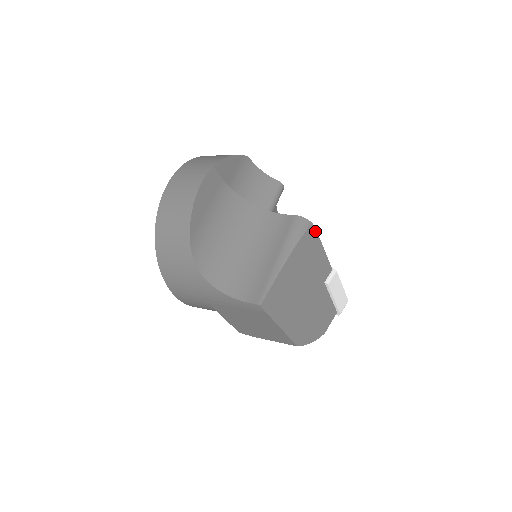
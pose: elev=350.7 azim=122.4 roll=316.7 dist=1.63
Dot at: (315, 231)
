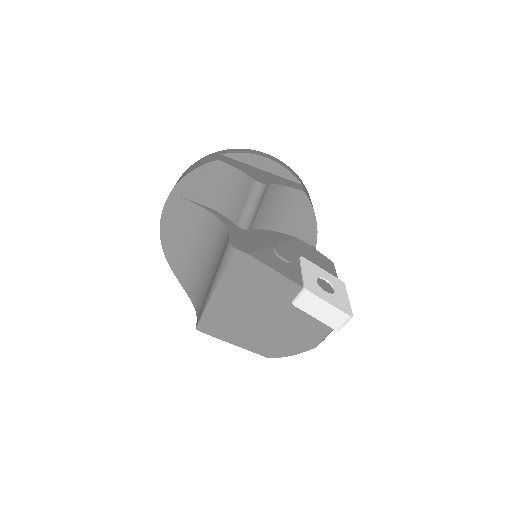
Dot at: (249, 257)
